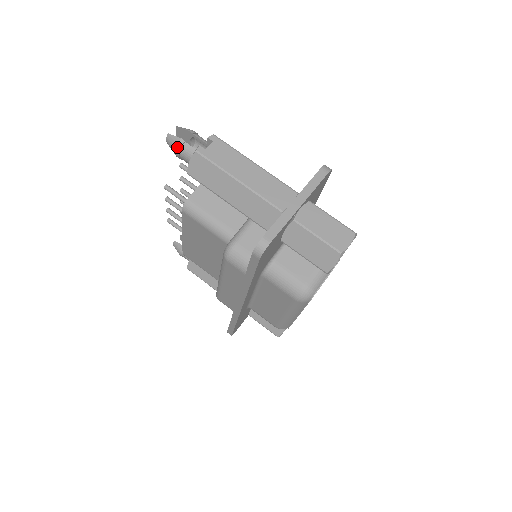
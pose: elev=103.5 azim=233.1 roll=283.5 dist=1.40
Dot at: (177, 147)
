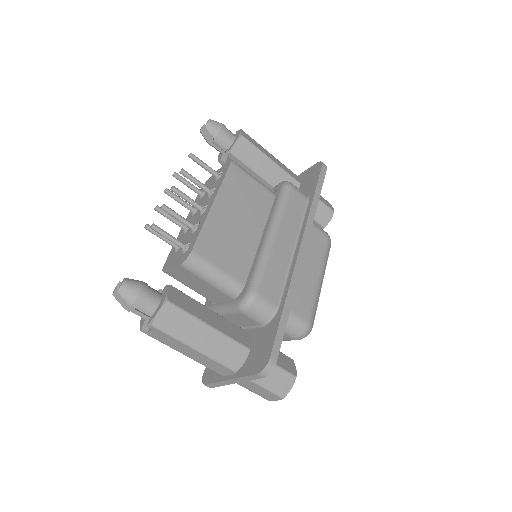
Dot at: (126, 306)
